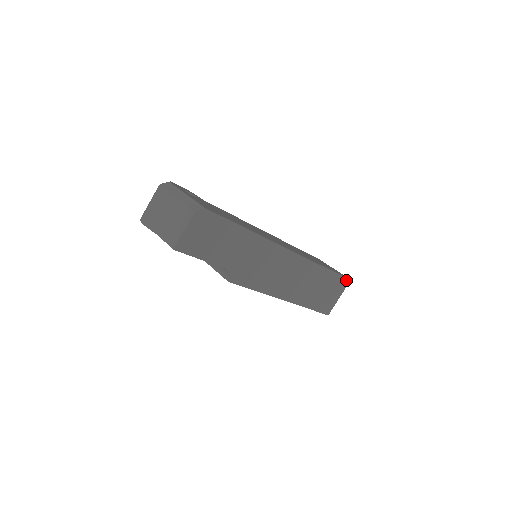
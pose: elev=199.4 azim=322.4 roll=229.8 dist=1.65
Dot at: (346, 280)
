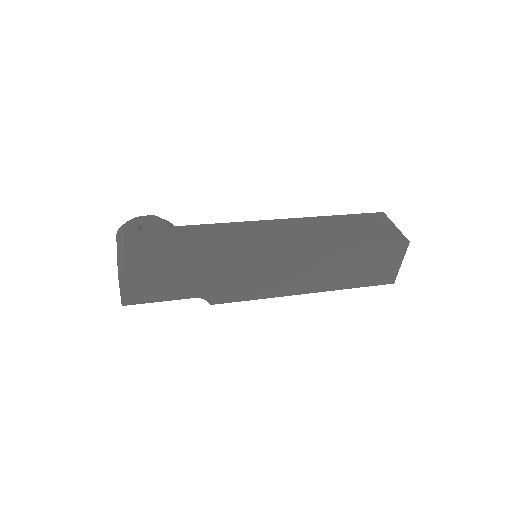
Dot at: (401, 245)
